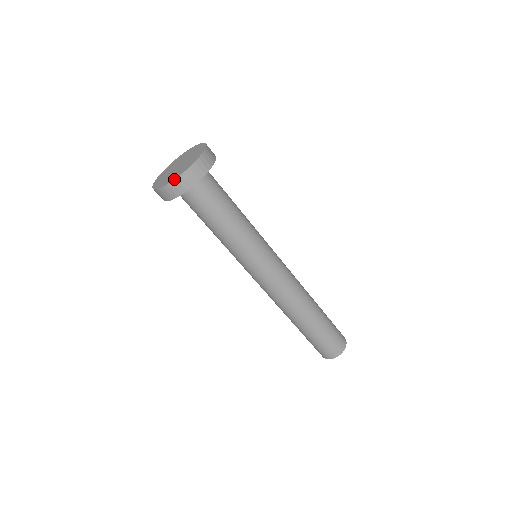
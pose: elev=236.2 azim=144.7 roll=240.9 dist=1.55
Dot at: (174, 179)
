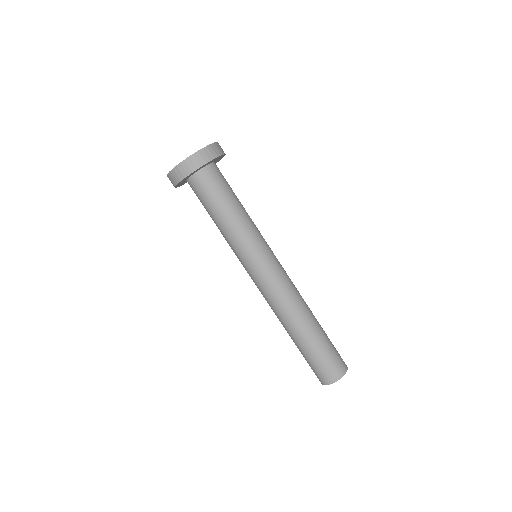
Dot at: occluded
